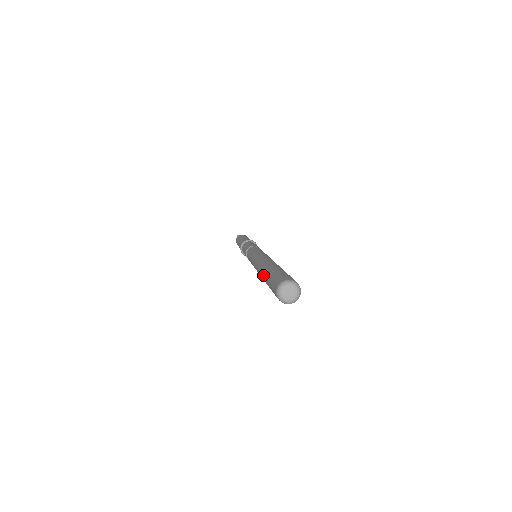
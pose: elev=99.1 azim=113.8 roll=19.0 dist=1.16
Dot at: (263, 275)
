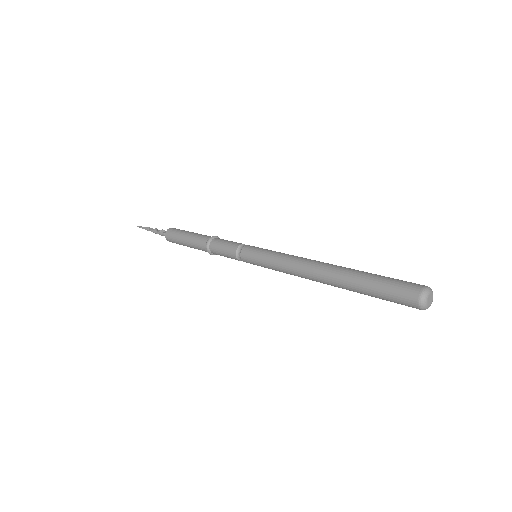
Dot at: (347, 283)
